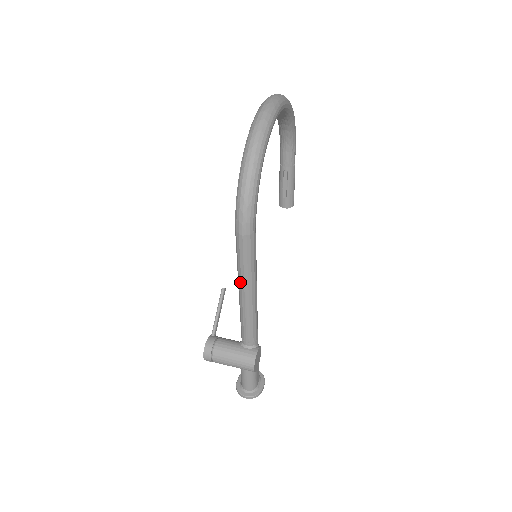
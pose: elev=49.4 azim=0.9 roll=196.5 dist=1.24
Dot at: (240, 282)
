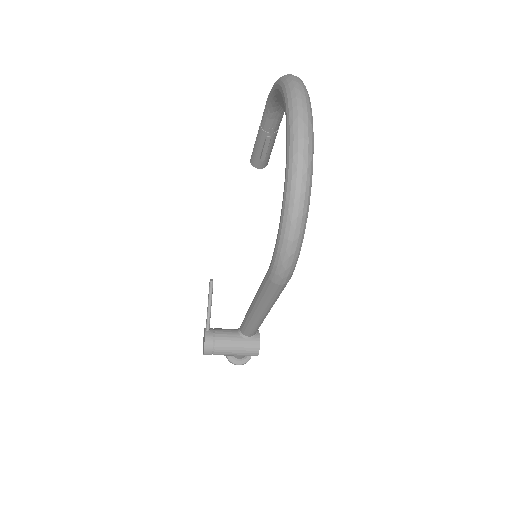
Dot at: (259, 307)
